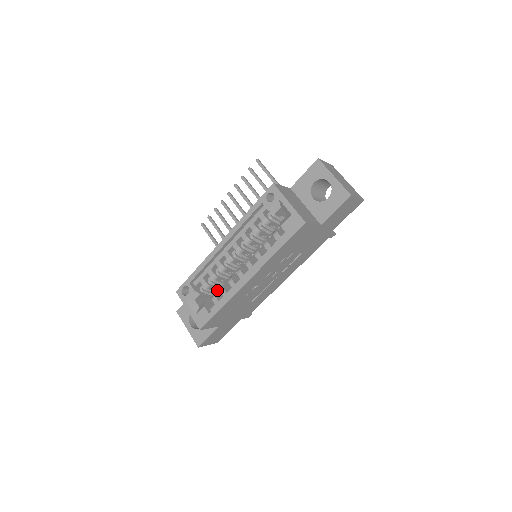
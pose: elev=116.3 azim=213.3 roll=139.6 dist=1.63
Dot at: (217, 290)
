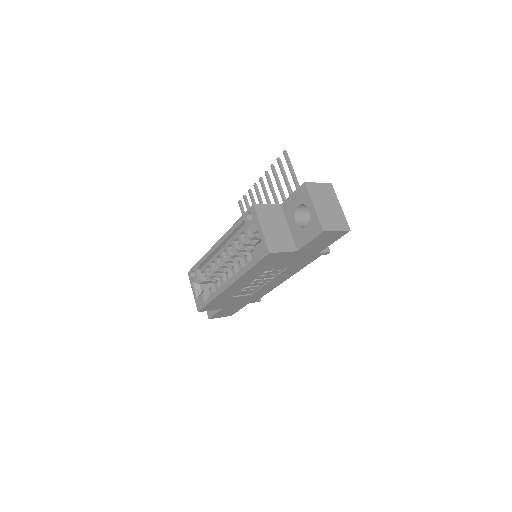
Dot at: occluded
